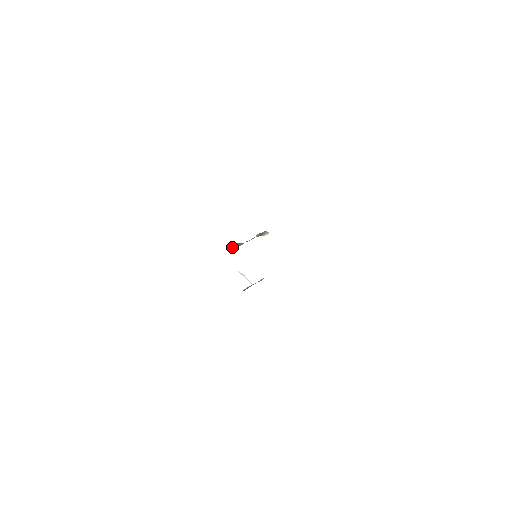
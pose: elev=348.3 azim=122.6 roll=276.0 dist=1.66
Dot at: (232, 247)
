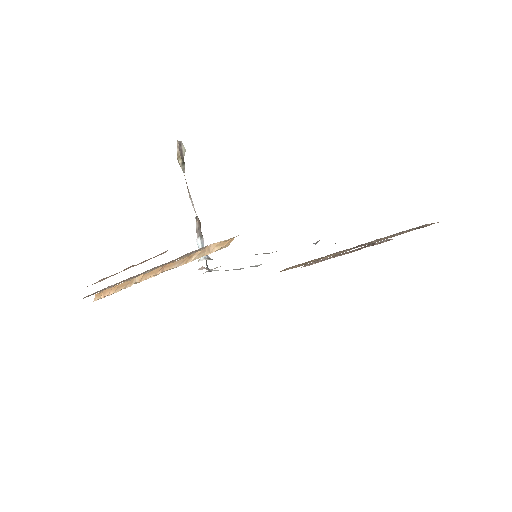
Dot at: occluded
